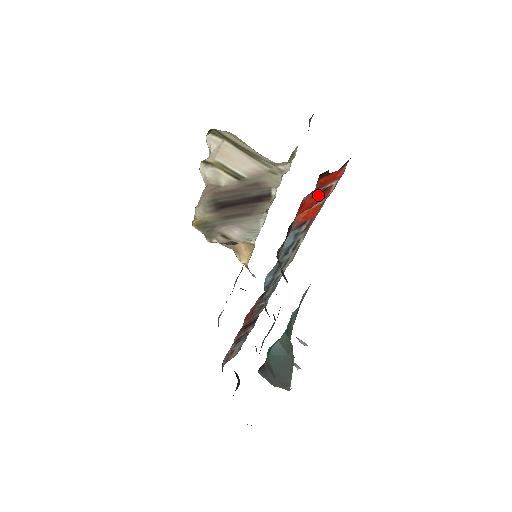
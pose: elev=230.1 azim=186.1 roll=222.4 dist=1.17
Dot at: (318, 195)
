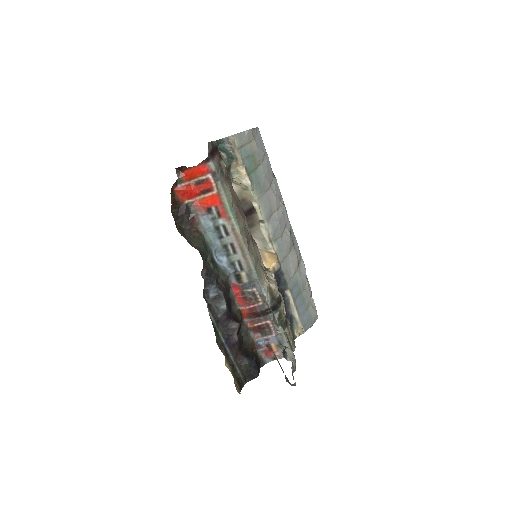
Dot at: (197, 185)
